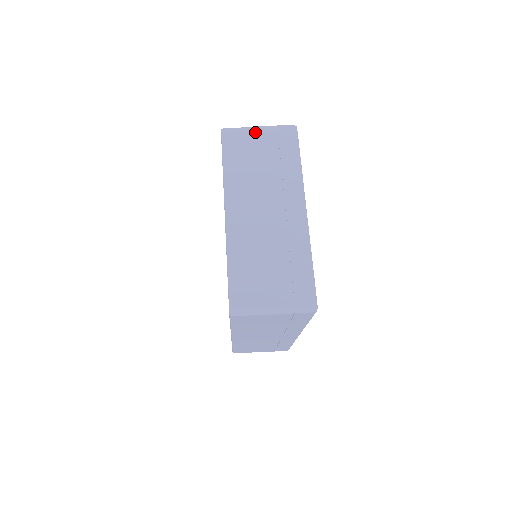
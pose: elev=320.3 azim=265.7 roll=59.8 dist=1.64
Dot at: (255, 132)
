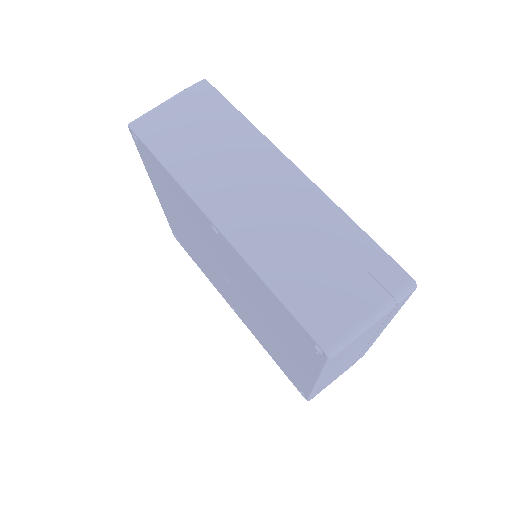
Dot at: (369, 329)
